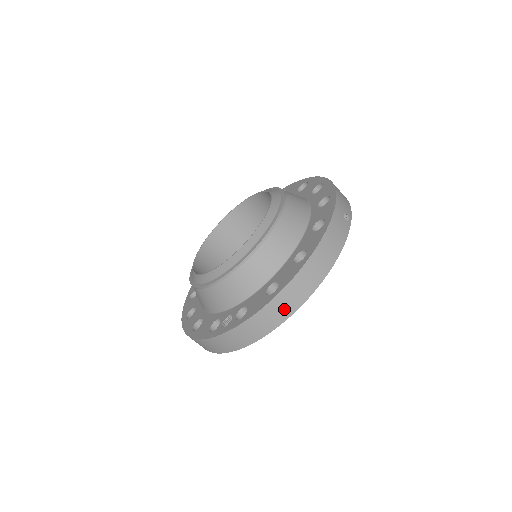
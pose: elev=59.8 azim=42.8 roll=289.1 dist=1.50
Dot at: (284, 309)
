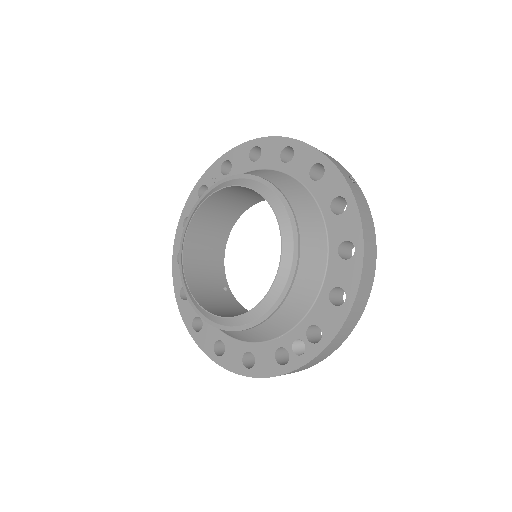
Dot at: (359, 309)
